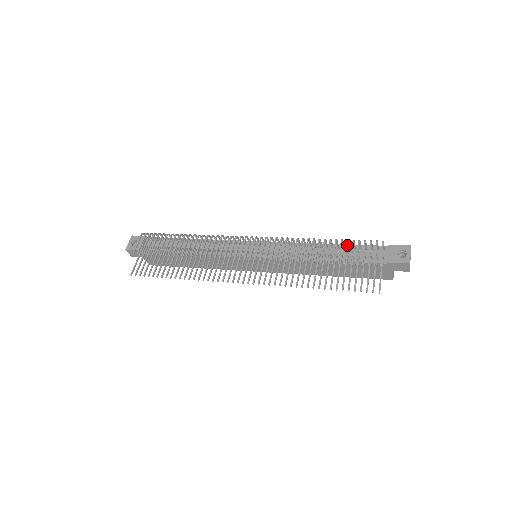
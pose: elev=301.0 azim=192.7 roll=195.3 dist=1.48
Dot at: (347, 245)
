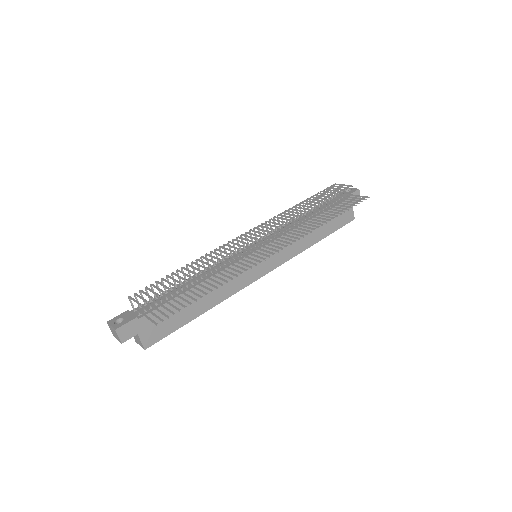
Dot at: (318, 195)
